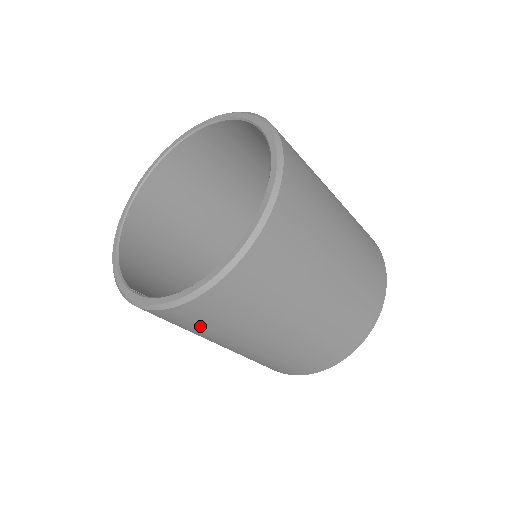
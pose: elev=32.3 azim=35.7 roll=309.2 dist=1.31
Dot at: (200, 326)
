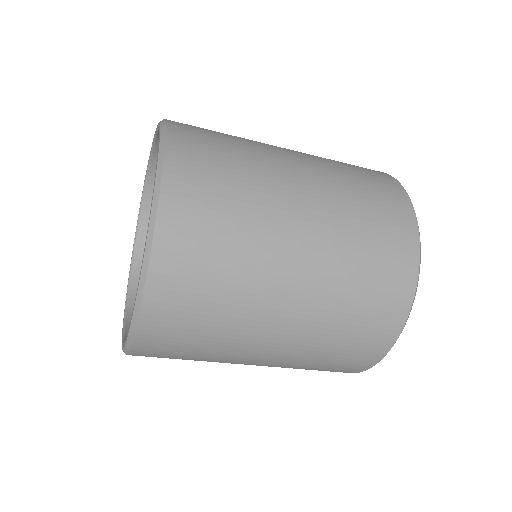
Dot at: occluded
